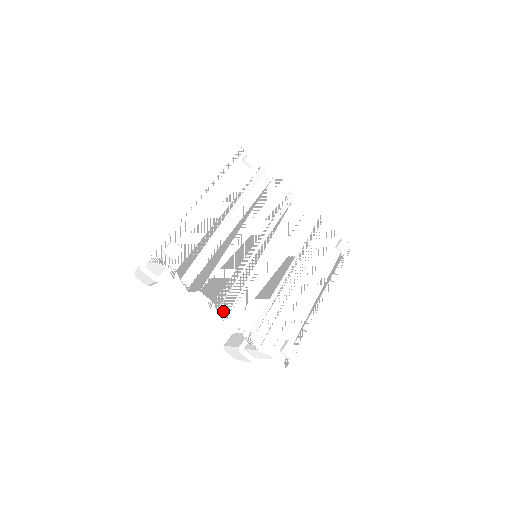
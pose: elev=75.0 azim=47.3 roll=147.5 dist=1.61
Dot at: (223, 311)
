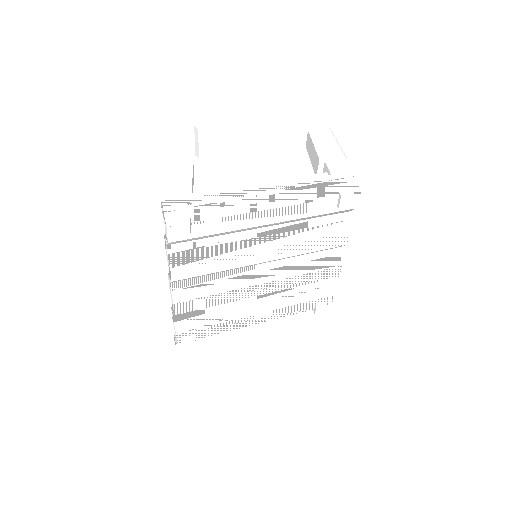
Dot at: (175, 286)
